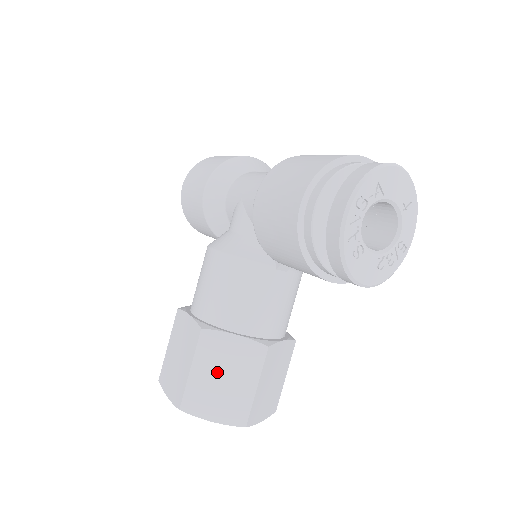
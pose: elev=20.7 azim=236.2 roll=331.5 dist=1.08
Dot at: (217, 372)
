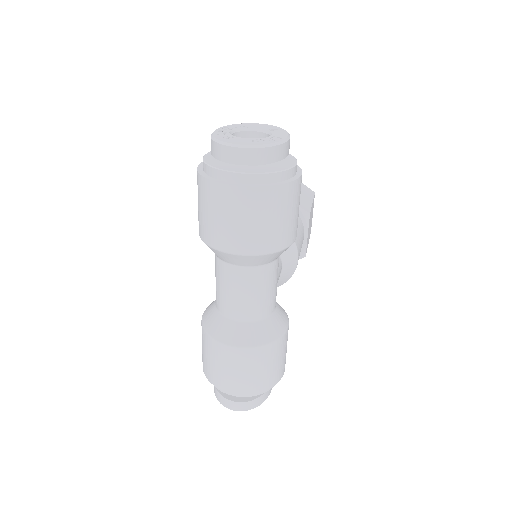
Dot at: occluded
